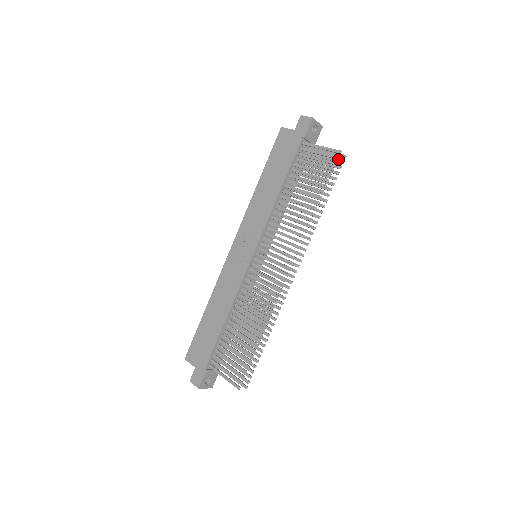
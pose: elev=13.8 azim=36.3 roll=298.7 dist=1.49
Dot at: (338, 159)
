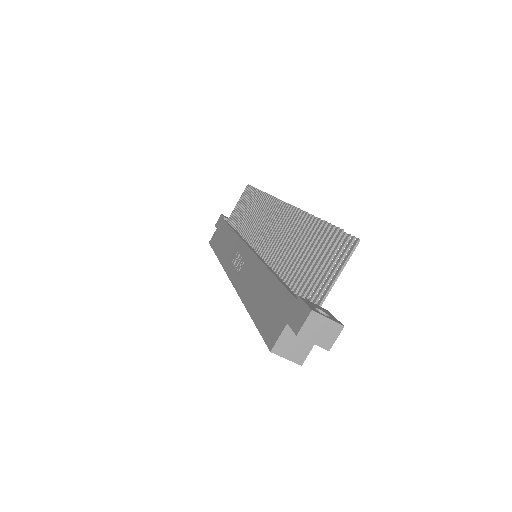
Dot at: occluded
